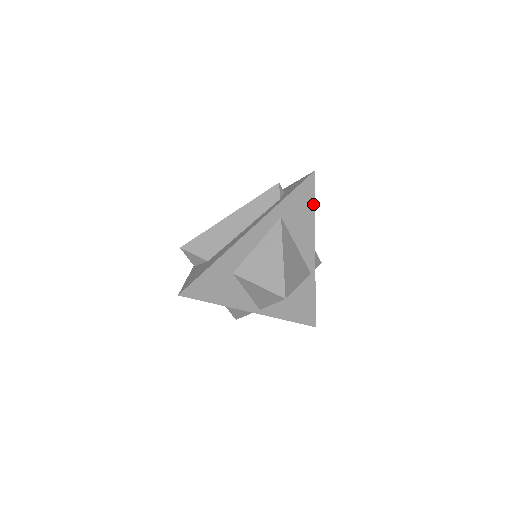
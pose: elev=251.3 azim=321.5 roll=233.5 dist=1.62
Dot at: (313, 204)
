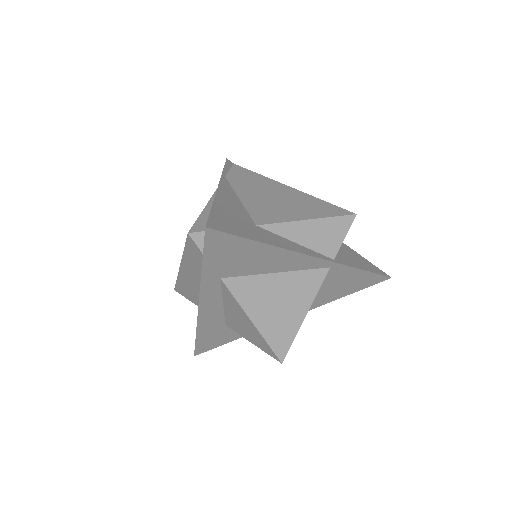
Dot at: (250, 241)
